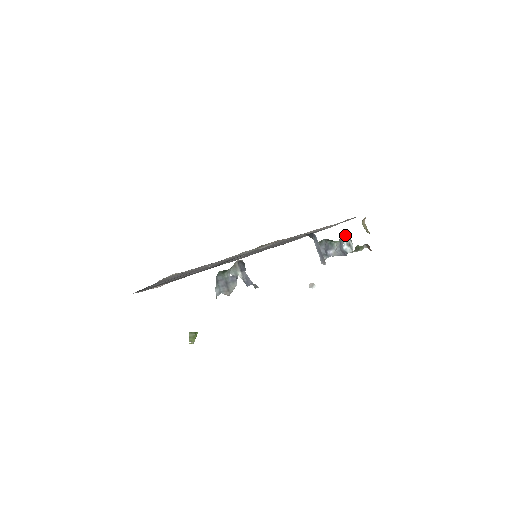
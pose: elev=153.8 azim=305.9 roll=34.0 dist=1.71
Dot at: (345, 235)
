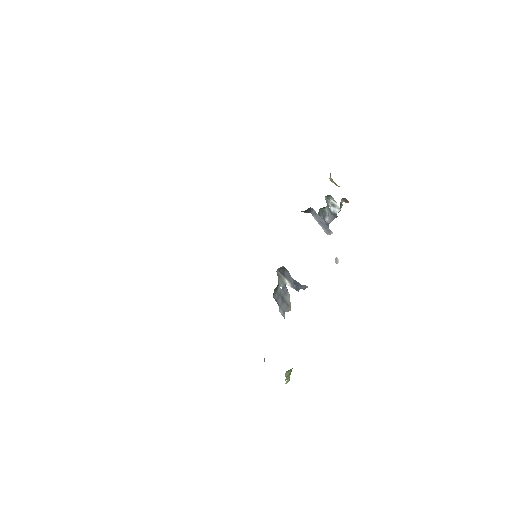
Dot at: (327, 197)
